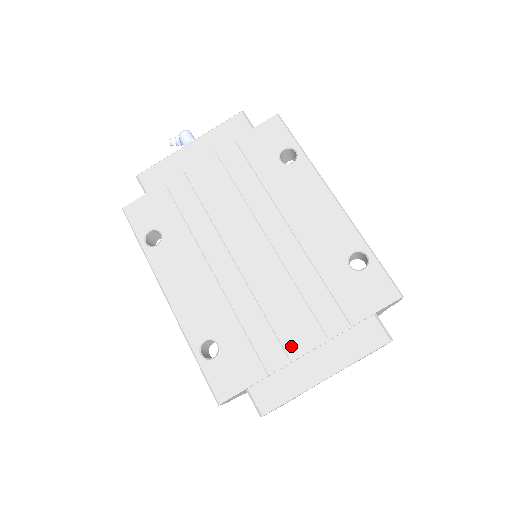
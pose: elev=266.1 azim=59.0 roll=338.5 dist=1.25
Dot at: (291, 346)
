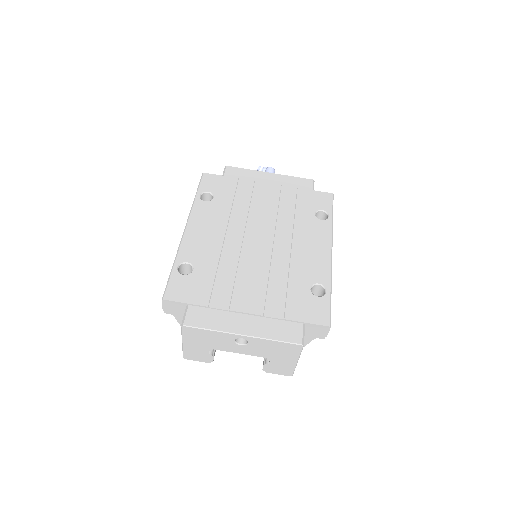
Dot at: (237, 302)
